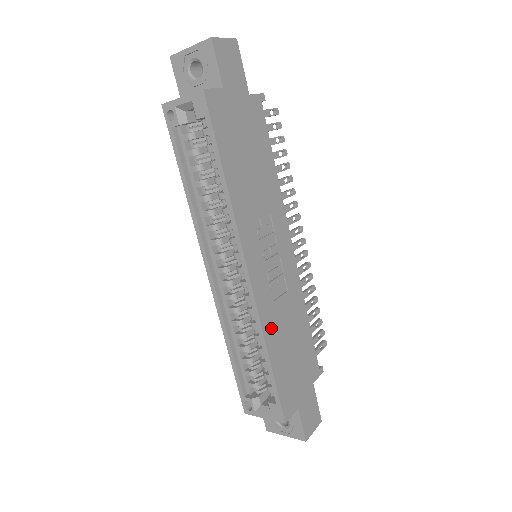
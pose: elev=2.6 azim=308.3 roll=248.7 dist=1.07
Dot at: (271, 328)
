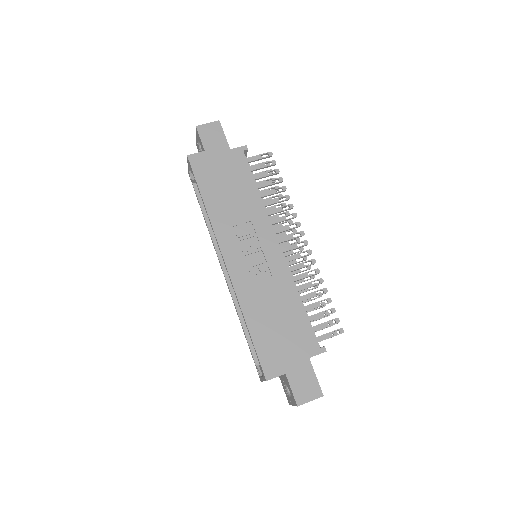
Dot at: (250, 303)
